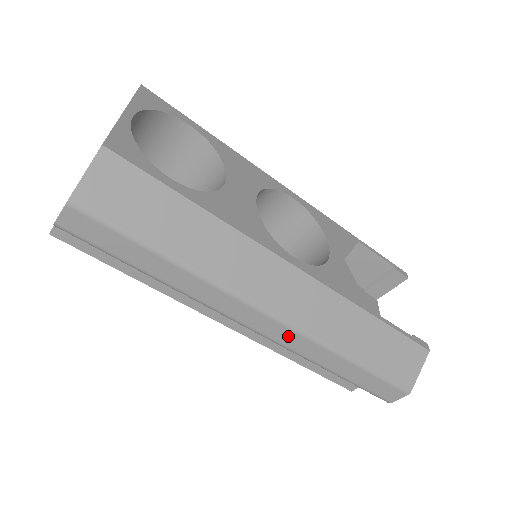
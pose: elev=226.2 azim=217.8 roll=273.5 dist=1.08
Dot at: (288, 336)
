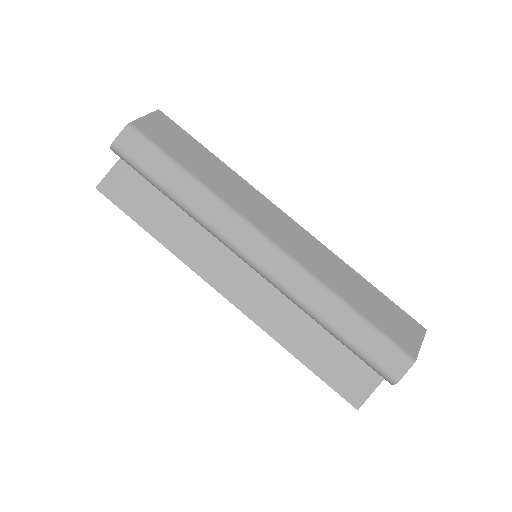
Dot at: (284, 268)
